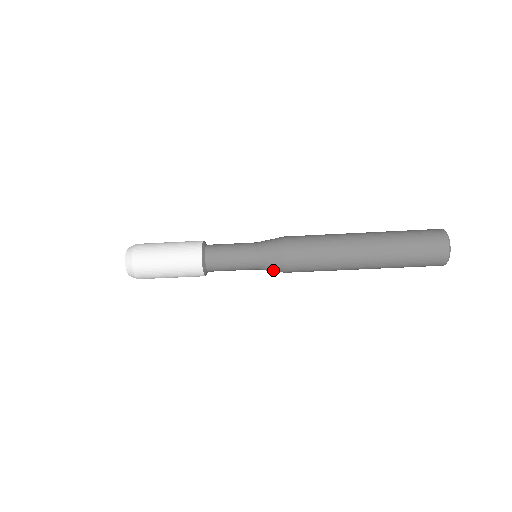
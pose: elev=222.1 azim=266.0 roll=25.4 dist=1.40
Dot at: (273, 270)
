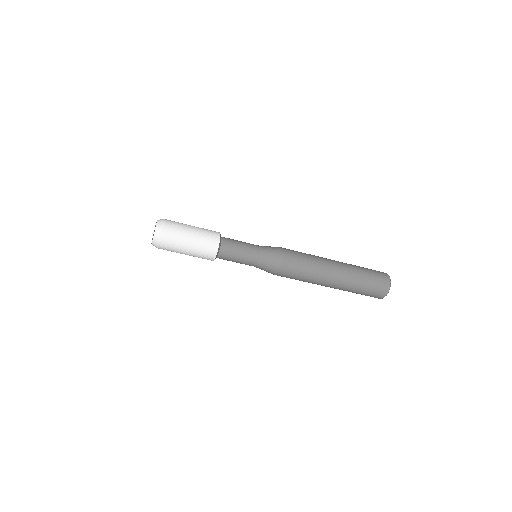
Dot at: (266, 271)
